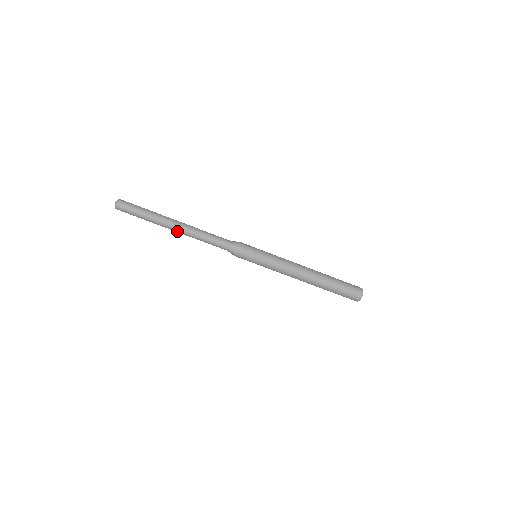
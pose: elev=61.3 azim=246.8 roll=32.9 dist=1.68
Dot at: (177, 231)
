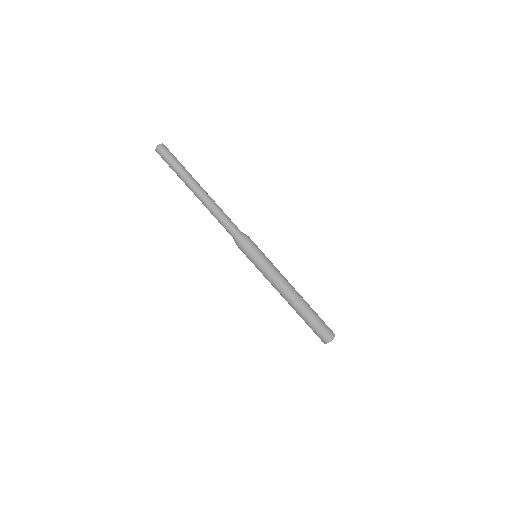
Dot at: (200, 197)
